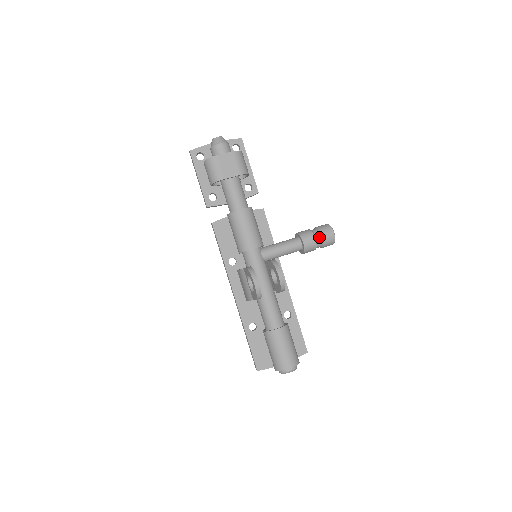
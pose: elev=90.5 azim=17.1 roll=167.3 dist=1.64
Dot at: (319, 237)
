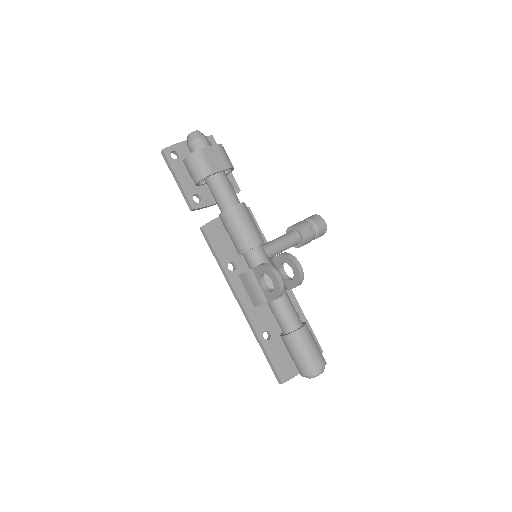
Dot at: (313, 227)
